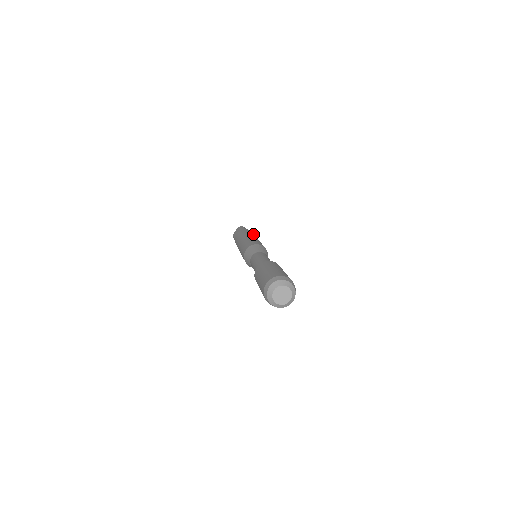
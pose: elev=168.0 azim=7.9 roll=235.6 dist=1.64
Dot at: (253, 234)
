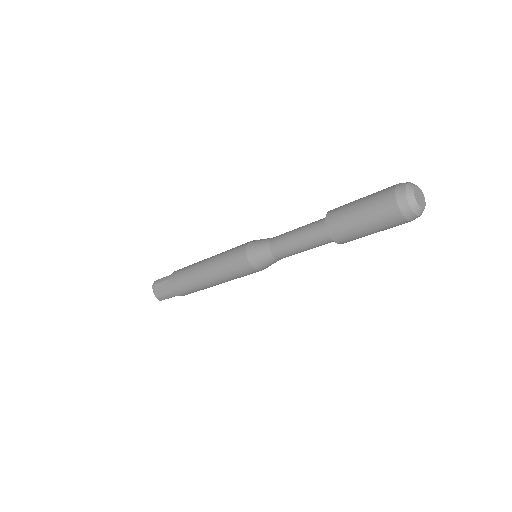
Dot at: occluded
